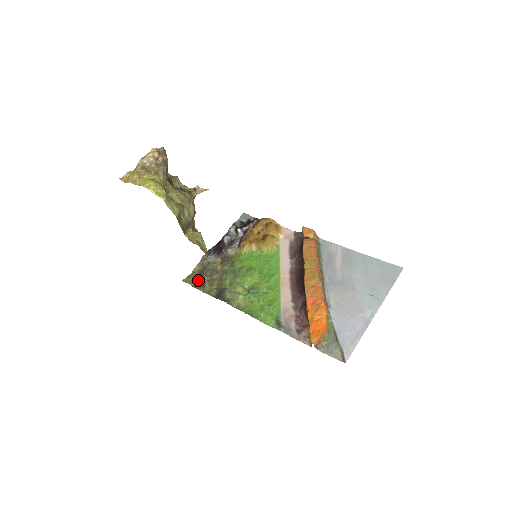
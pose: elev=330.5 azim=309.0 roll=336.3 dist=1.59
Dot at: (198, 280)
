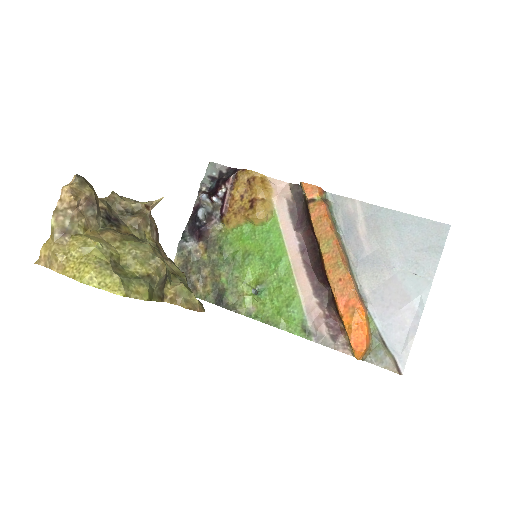
Dot at: occluded
